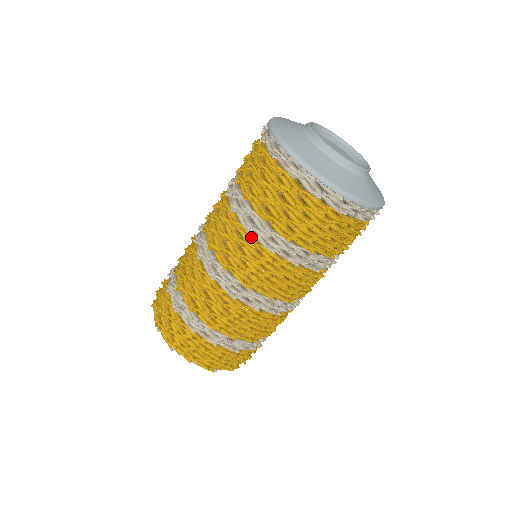
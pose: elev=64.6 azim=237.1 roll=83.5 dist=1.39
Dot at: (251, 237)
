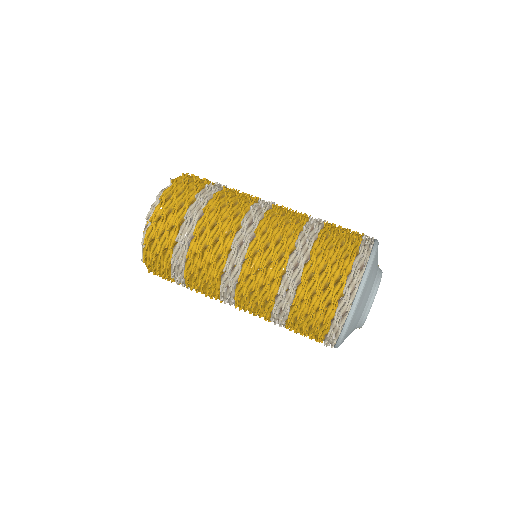
Dot at: (271, 312)
